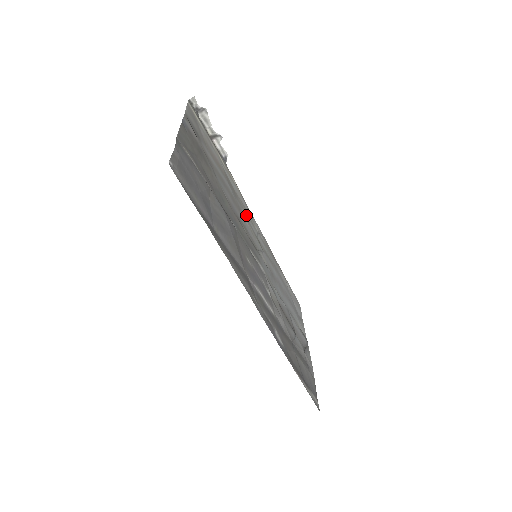
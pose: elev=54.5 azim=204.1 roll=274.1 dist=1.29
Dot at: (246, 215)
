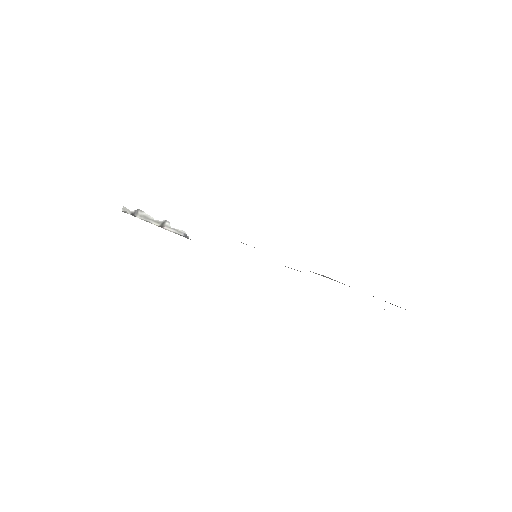
Dot at: occluded
